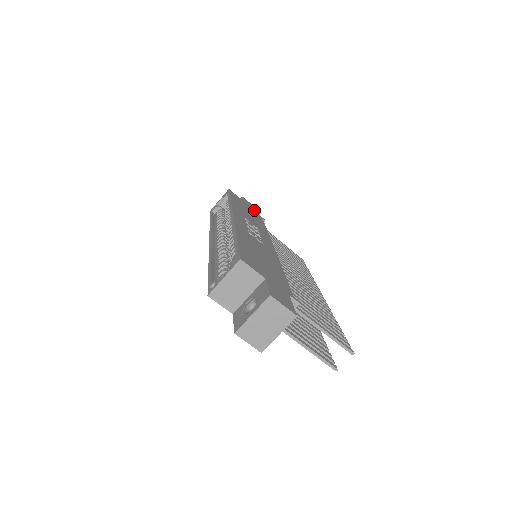
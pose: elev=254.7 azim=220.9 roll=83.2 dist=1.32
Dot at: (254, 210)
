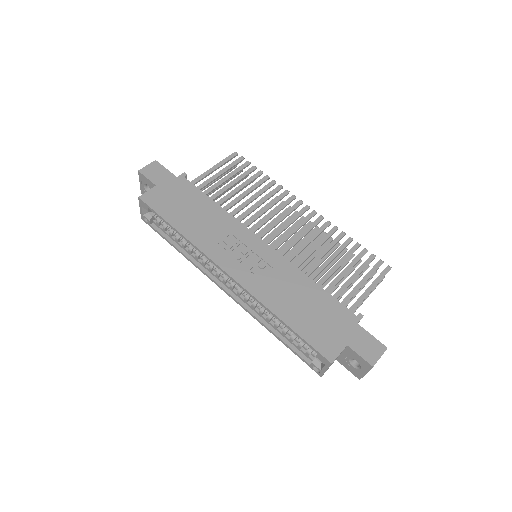
Dot at: (170, 178)
